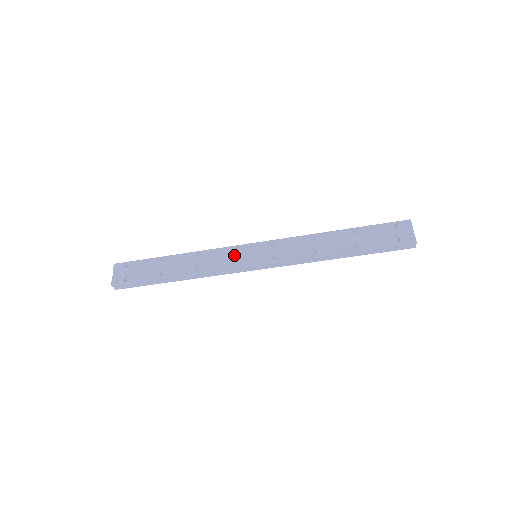
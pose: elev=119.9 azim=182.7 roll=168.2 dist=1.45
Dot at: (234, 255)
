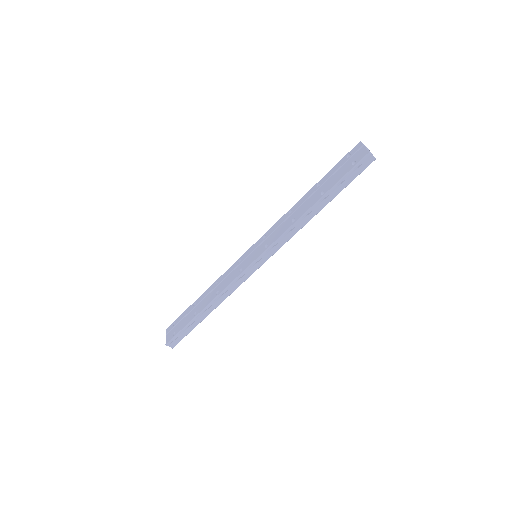
Dot at: (239, 266)
